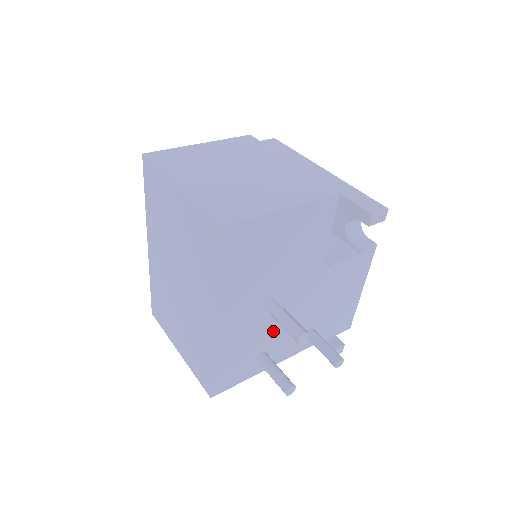
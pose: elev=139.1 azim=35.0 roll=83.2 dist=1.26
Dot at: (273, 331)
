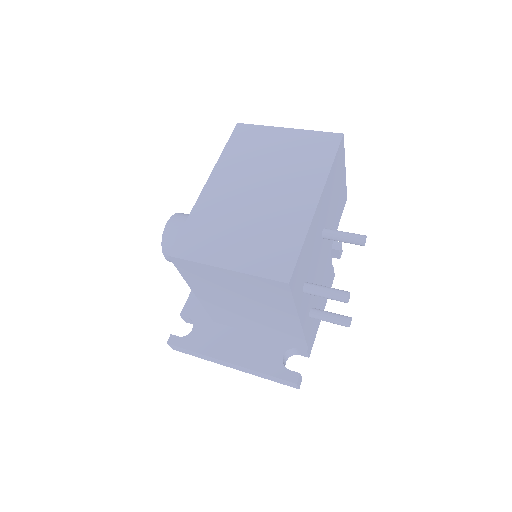
Dot at: (313, 268)
